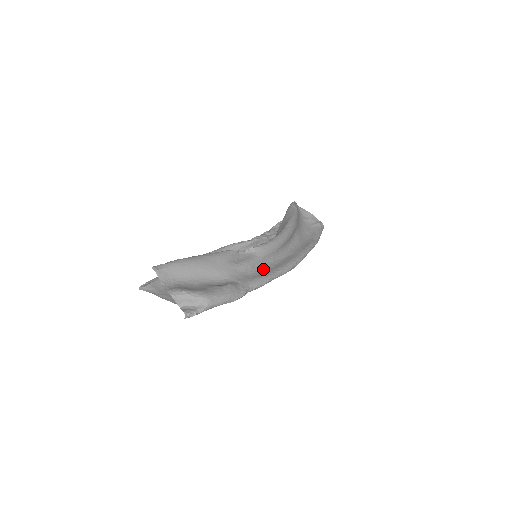
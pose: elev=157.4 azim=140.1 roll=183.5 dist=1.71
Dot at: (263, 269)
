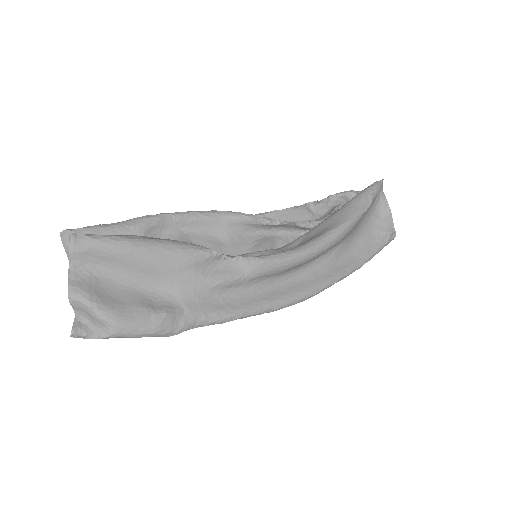
Dot at: (242, 295)
